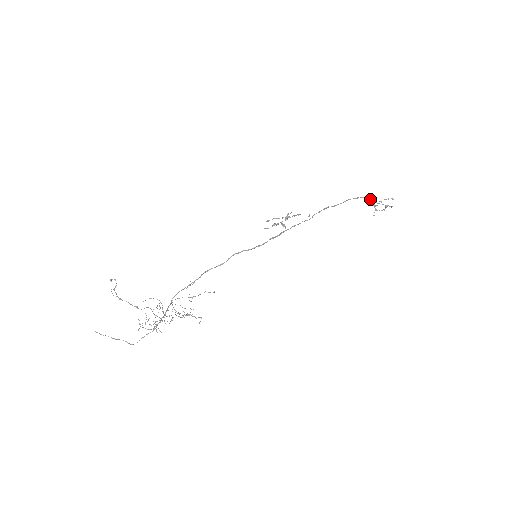
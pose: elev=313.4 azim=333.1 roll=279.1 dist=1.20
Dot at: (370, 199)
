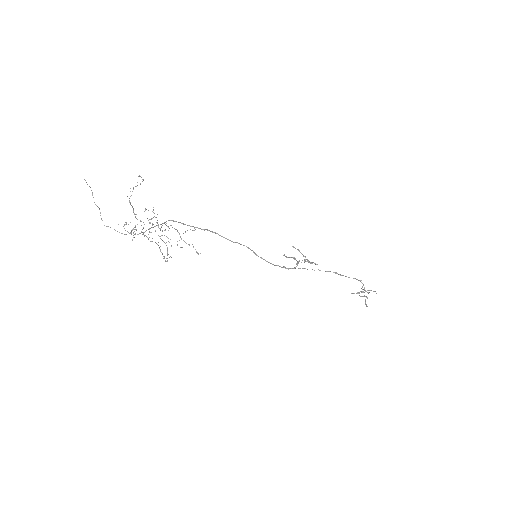
Dot at: occluded
